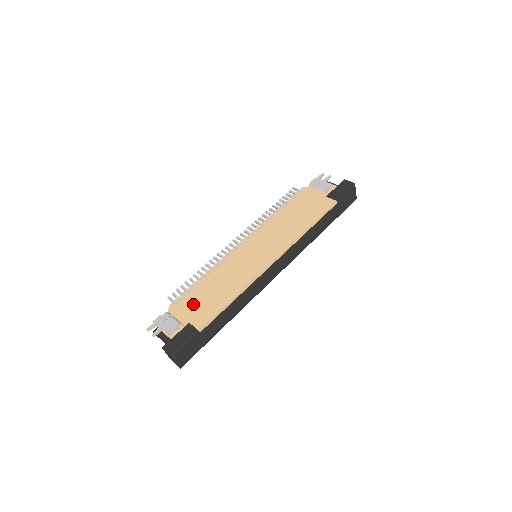
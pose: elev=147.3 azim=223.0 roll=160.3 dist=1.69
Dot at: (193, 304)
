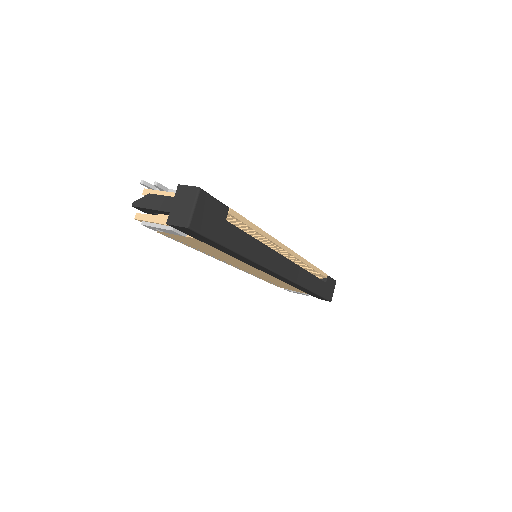
Dot at: occluded
